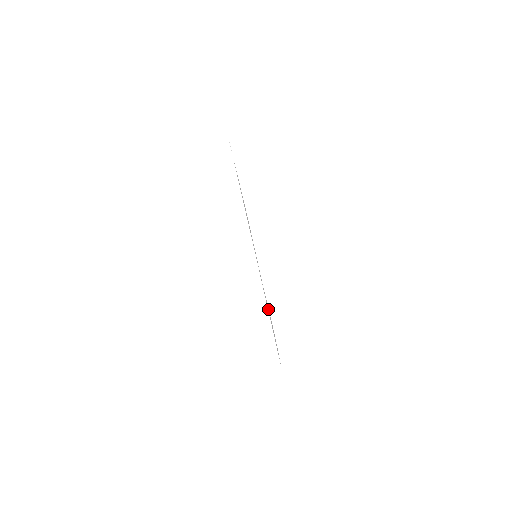
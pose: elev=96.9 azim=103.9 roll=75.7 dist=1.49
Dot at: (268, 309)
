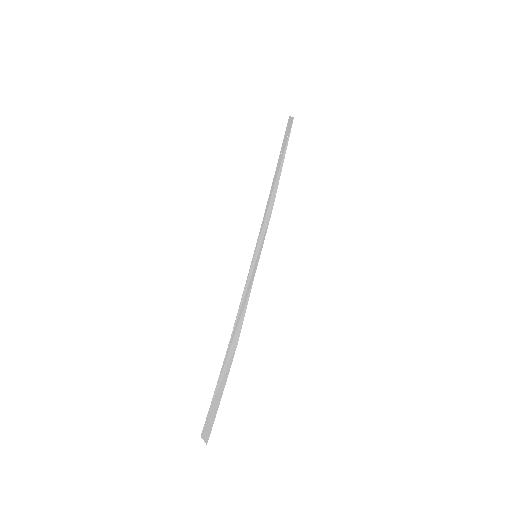
Dot at: (241, 323)
